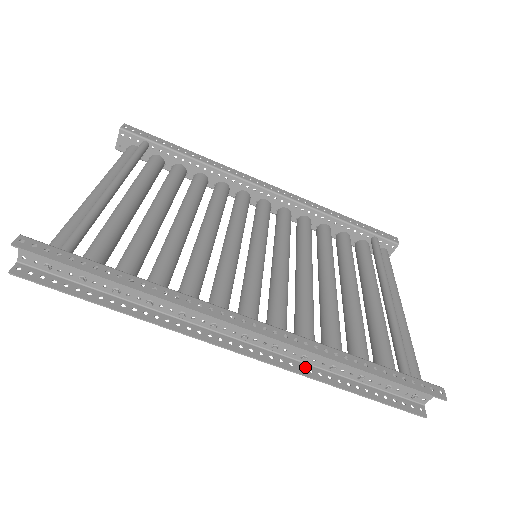
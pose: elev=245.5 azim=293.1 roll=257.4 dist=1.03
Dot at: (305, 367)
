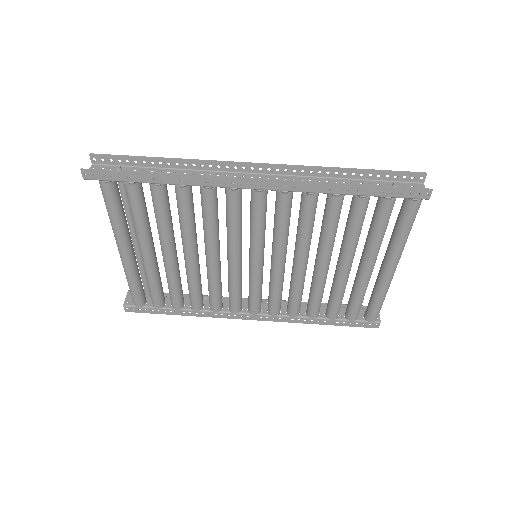
Dot at: (315, 189)
